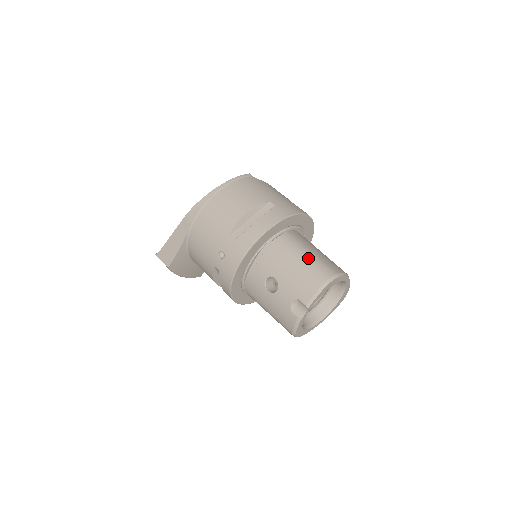
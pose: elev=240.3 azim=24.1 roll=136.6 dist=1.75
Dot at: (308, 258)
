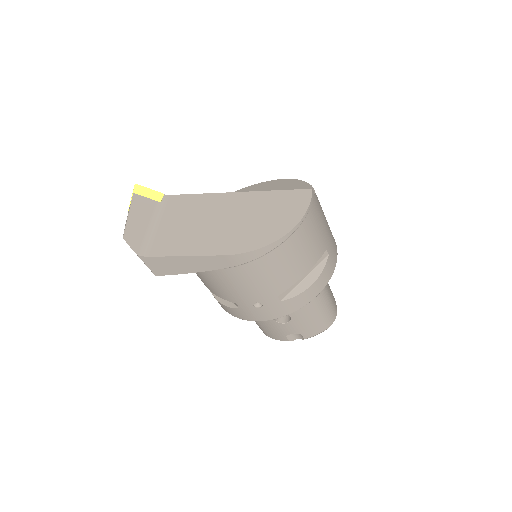
Dot at: (327, 304)
